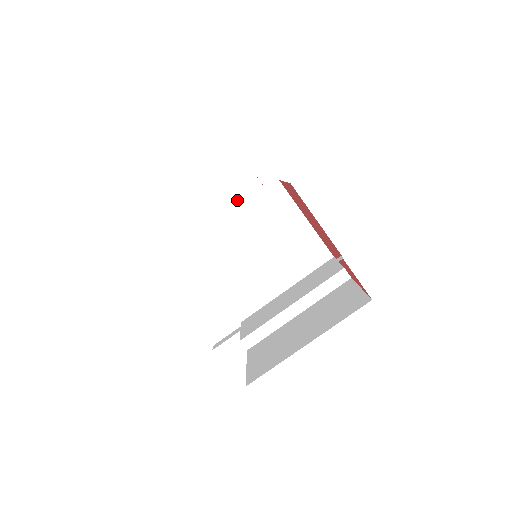
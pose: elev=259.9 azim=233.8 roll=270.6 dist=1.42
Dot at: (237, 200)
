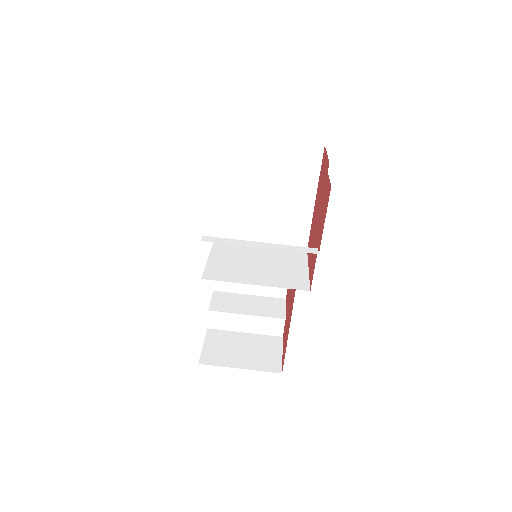
Dot at: (260, 301)
